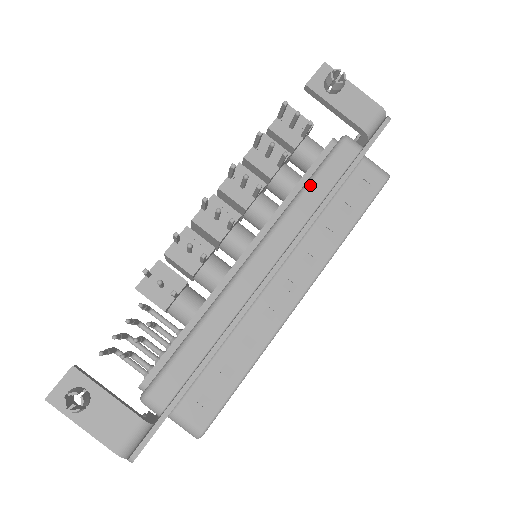
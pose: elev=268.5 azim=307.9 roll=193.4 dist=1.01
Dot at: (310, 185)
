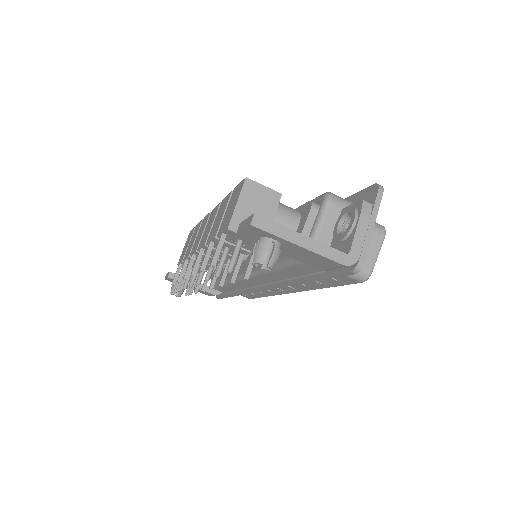
Dot at: (275, 271)
